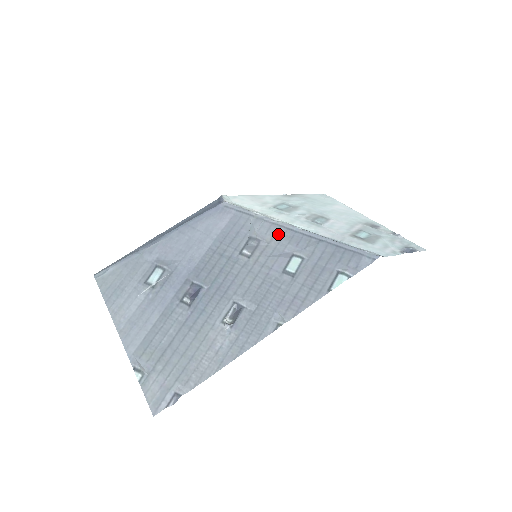
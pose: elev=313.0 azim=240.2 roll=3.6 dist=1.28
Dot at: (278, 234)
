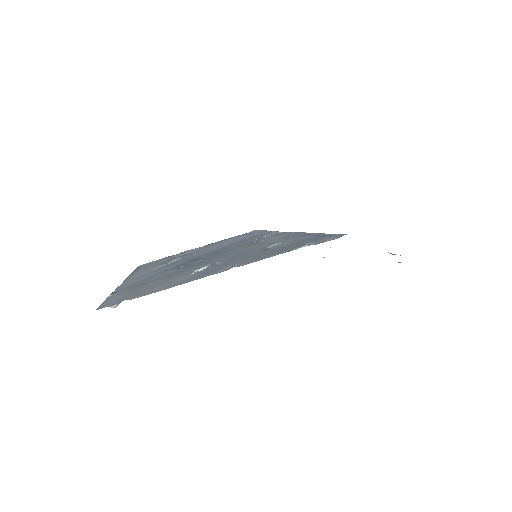
Dot at: (277, 236)
